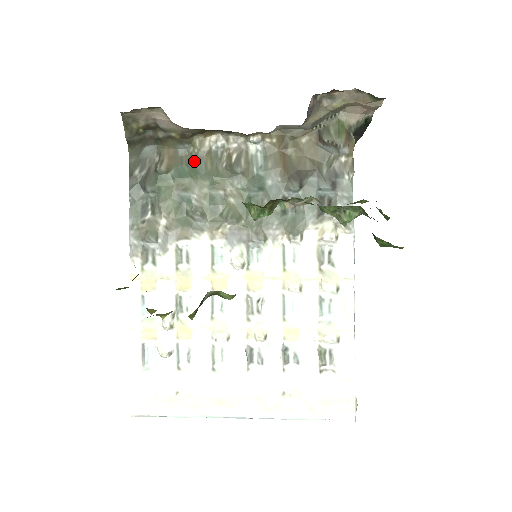
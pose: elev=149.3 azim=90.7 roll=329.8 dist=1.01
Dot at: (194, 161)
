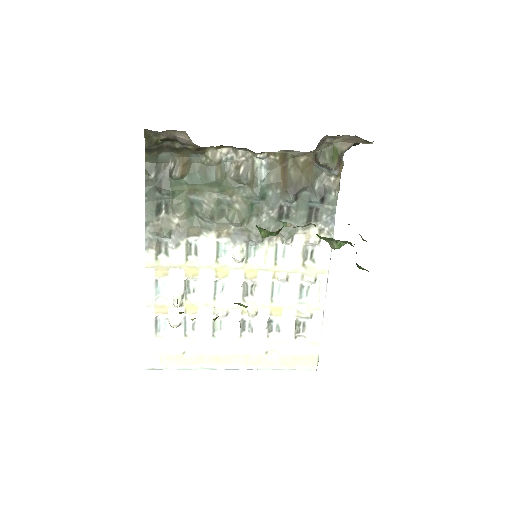
Dot at: (206, 170)
